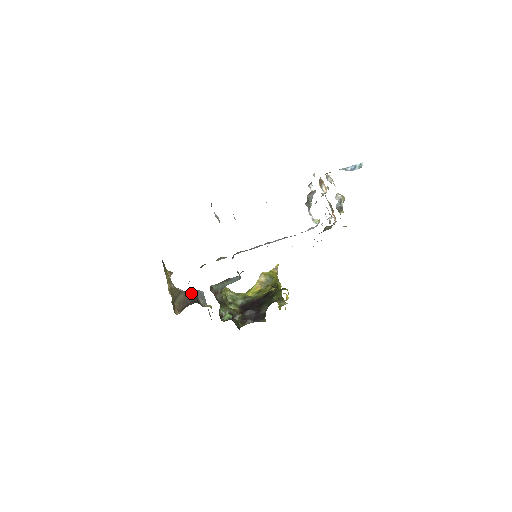
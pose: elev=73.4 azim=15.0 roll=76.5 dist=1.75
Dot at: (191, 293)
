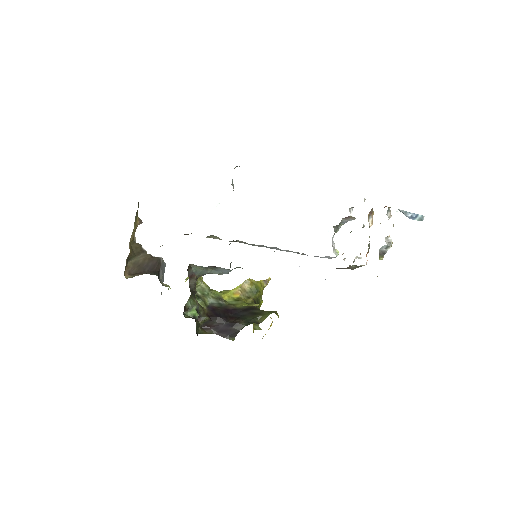
Dot at: (155, 259)
